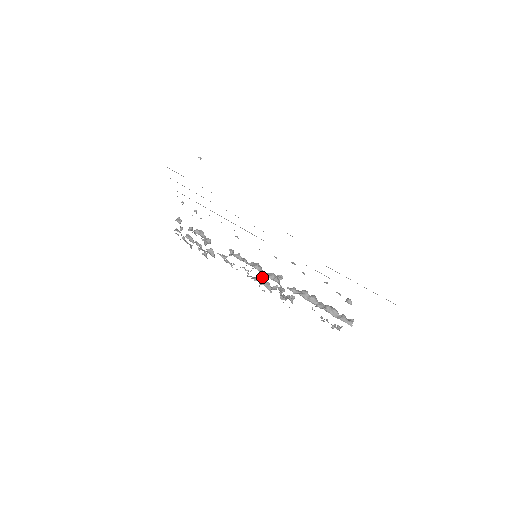
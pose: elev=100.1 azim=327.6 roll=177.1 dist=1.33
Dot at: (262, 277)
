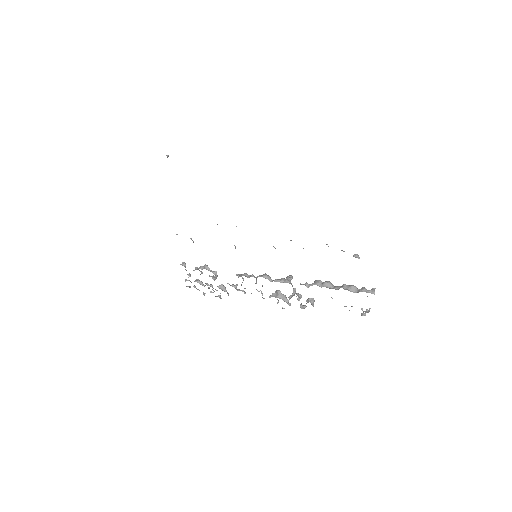
Dot at: (276, 291)
